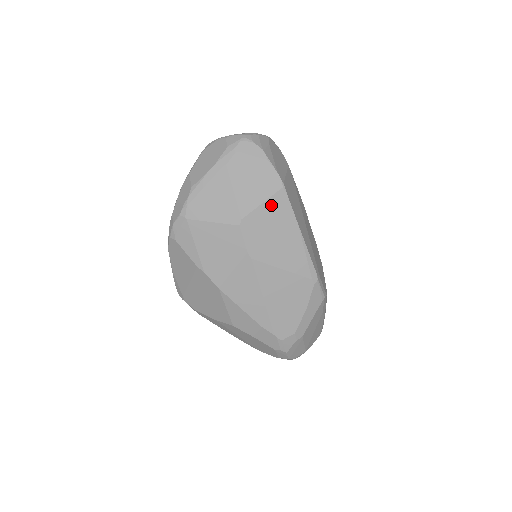
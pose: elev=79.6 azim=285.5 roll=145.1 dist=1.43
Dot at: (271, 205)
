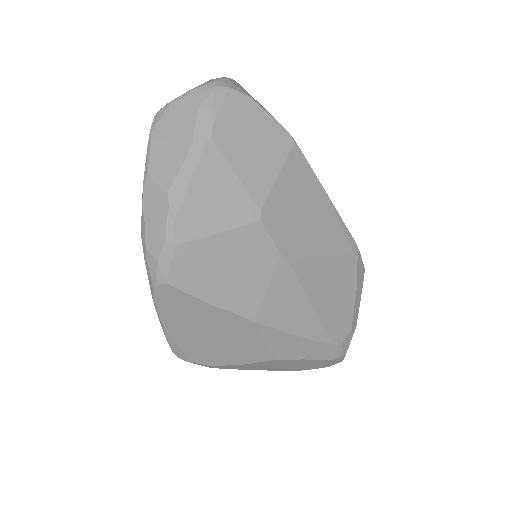
Dot at: (288, 174)
